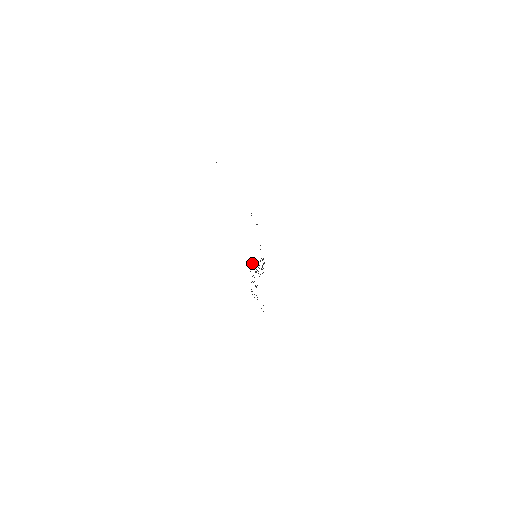
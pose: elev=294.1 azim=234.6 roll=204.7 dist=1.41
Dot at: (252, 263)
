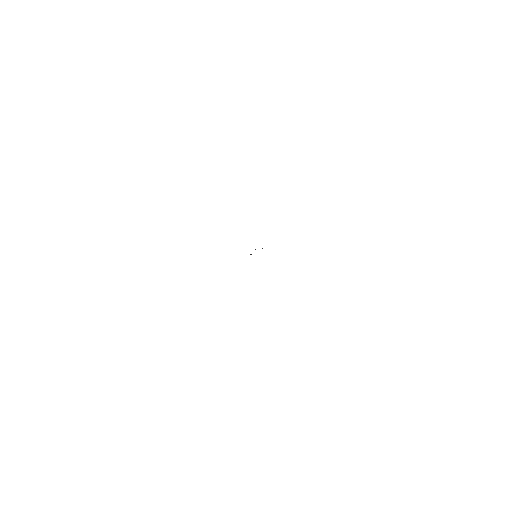
Dot at: occluded
